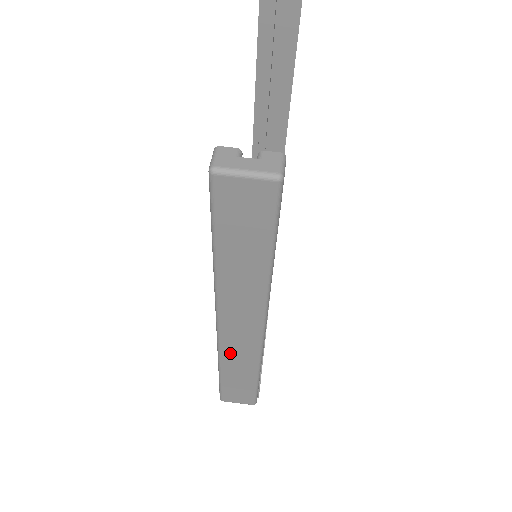
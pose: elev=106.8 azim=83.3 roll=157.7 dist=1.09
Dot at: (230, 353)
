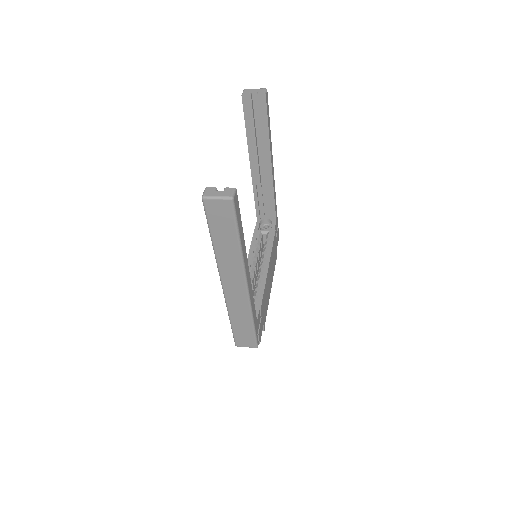
Dot at: (233, 304)
